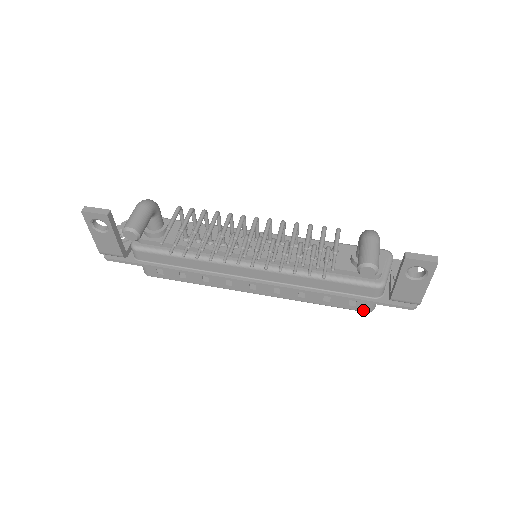
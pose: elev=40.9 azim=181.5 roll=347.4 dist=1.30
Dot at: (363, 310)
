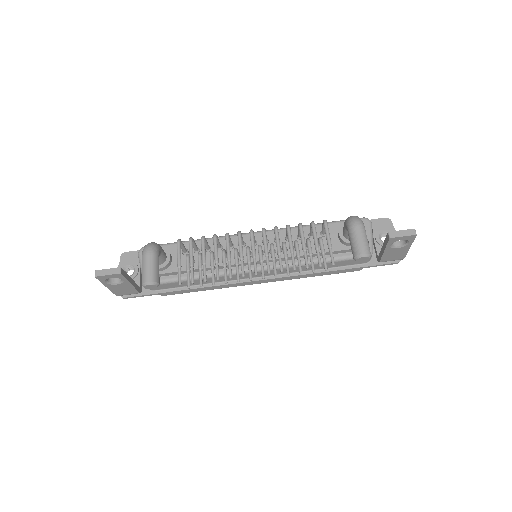
Dot at: (356, 270)
